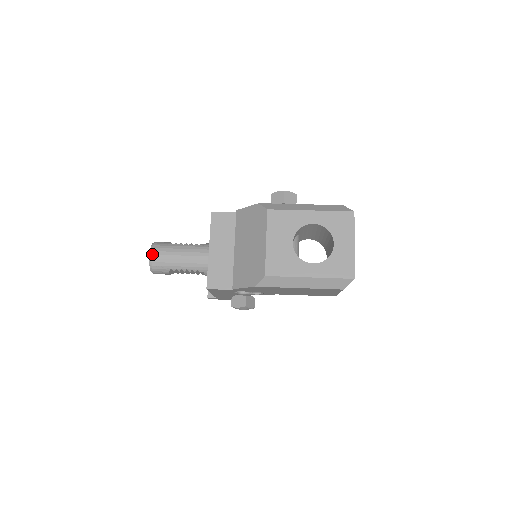
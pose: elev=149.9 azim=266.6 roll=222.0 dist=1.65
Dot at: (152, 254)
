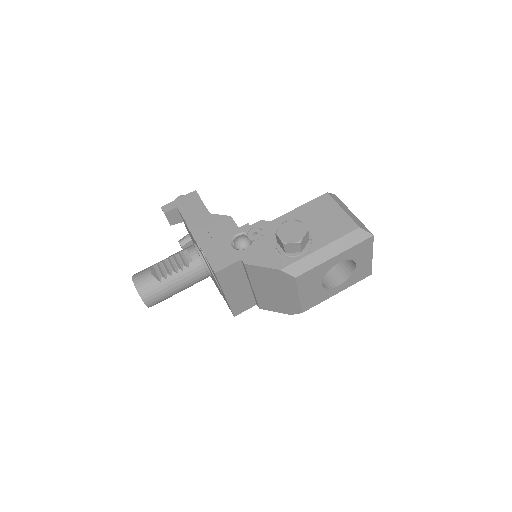
Dot at: (149, 304)
